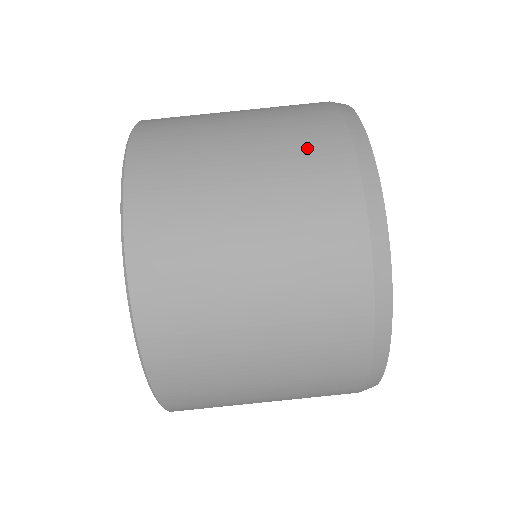
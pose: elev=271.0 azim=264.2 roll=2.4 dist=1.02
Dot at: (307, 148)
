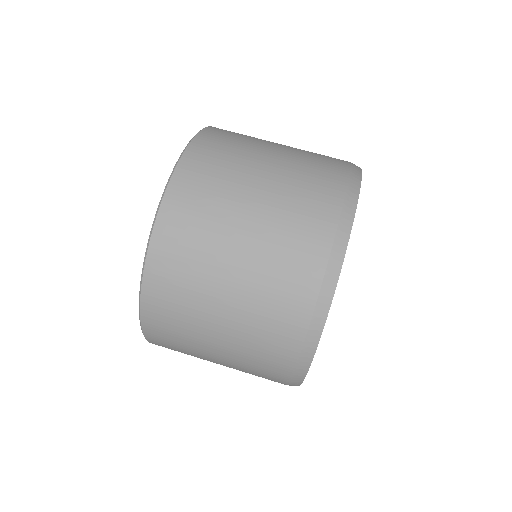
Dot at: (308, 199)
